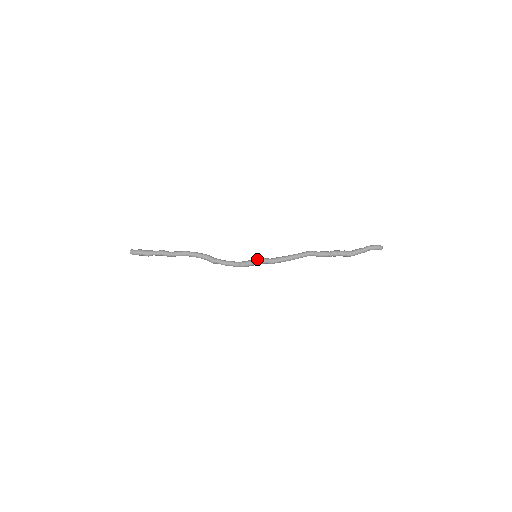
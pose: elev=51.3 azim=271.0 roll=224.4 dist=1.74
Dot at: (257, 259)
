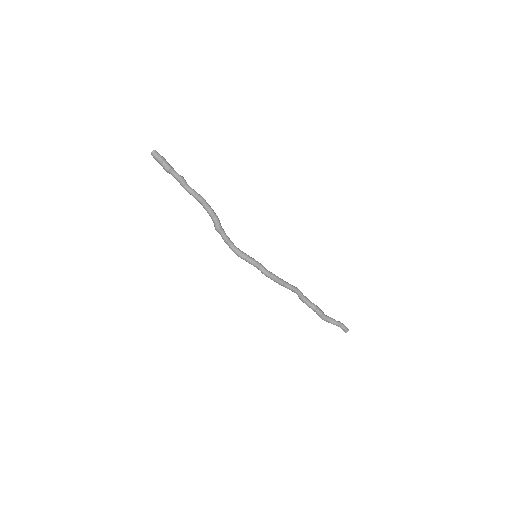
Dot at: occluded
